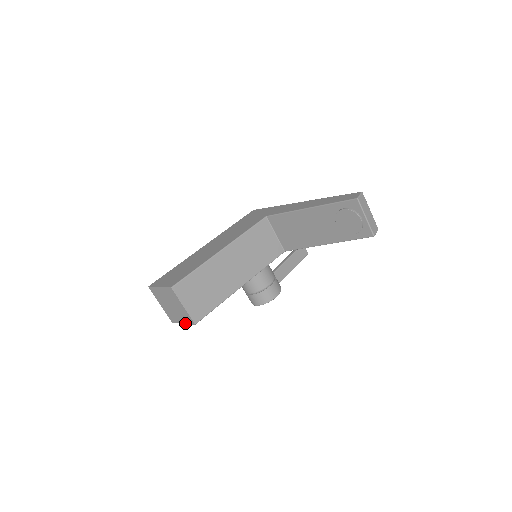
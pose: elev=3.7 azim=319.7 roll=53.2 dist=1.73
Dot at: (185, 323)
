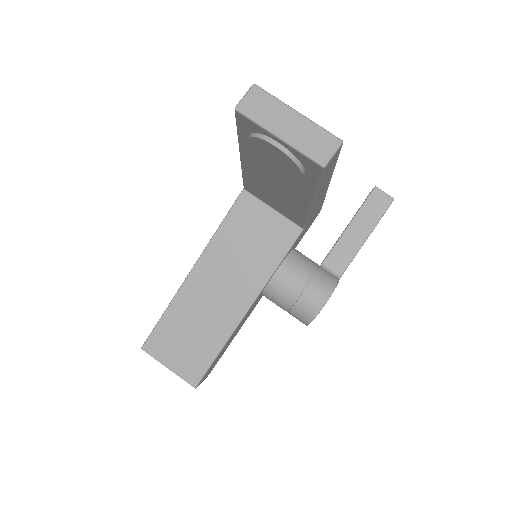
Dot at: occluded
